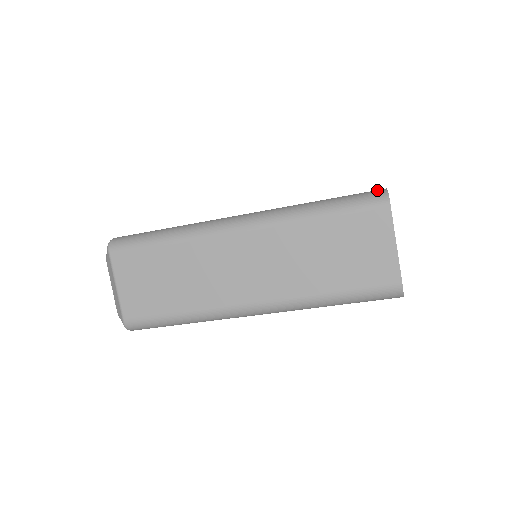
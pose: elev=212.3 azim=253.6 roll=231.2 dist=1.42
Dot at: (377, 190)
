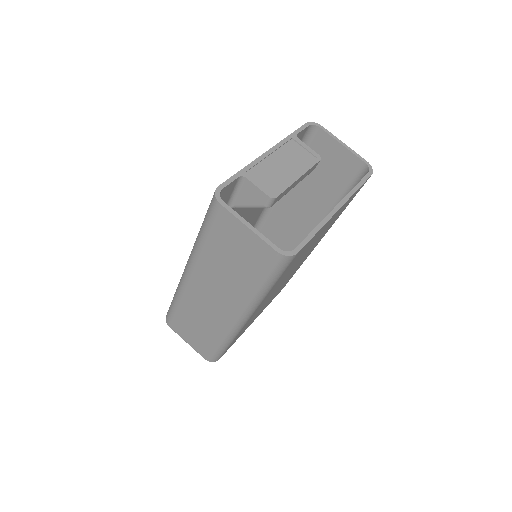
Dot at: occluded
